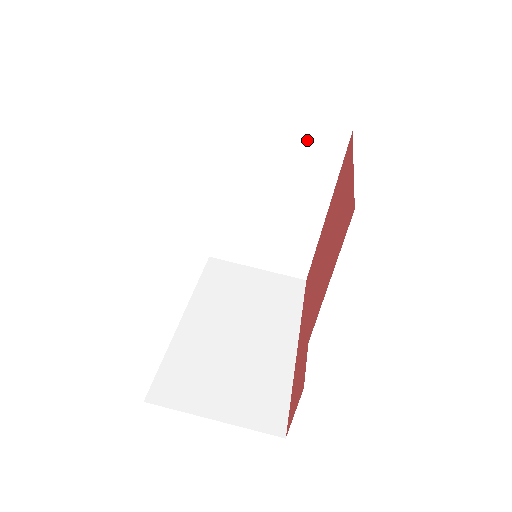
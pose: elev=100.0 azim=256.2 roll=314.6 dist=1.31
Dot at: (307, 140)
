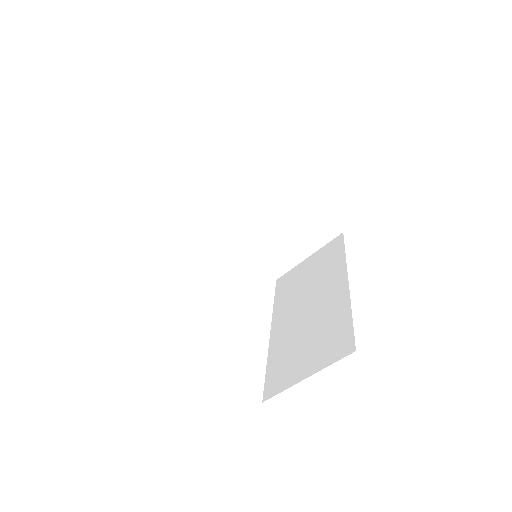
Dot at: (228, 161)
